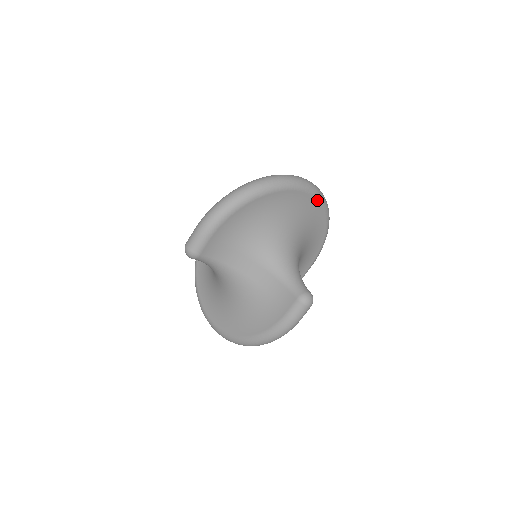
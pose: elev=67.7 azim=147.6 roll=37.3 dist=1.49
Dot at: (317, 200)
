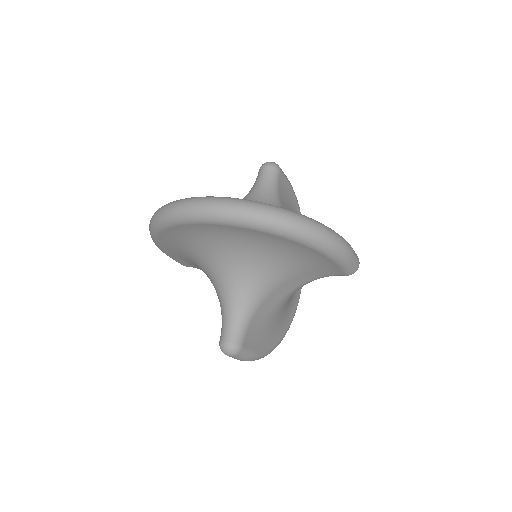
Dot at: (224, 225)
